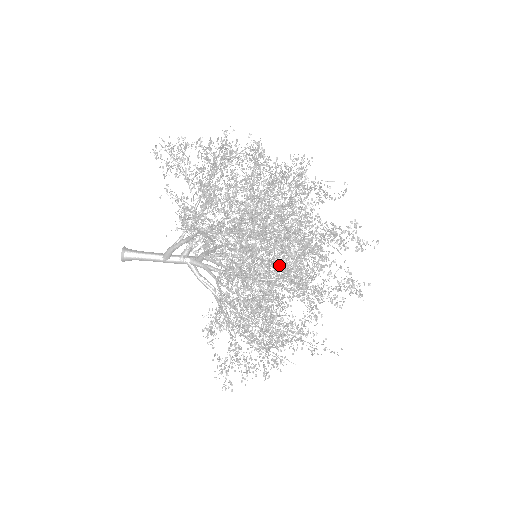
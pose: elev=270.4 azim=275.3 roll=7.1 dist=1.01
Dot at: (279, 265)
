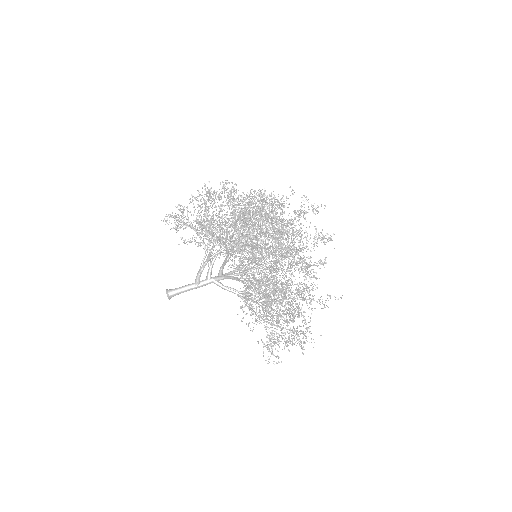
Dot at: occluded
